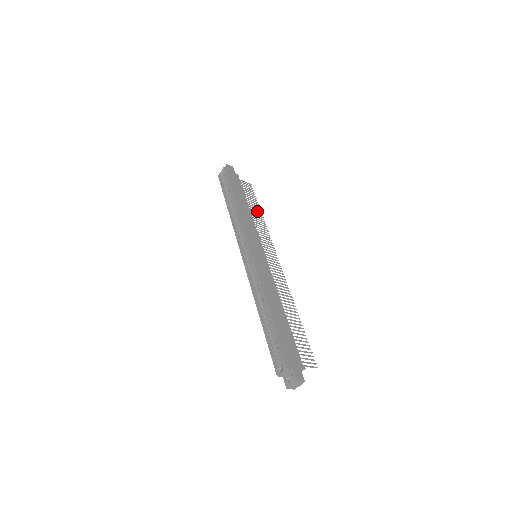
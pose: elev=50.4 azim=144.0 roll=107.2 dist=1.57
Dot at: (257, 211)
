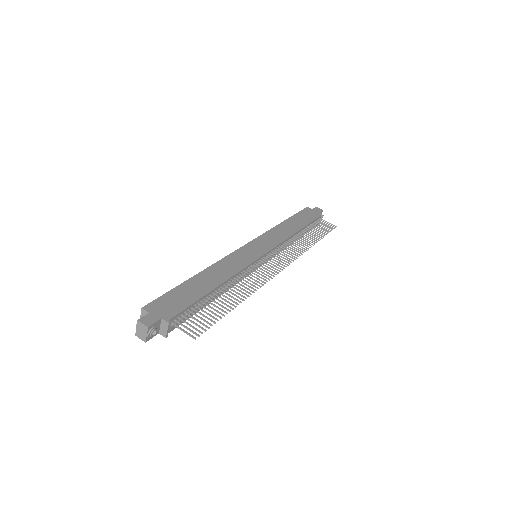
Dot at: (312, 238)
